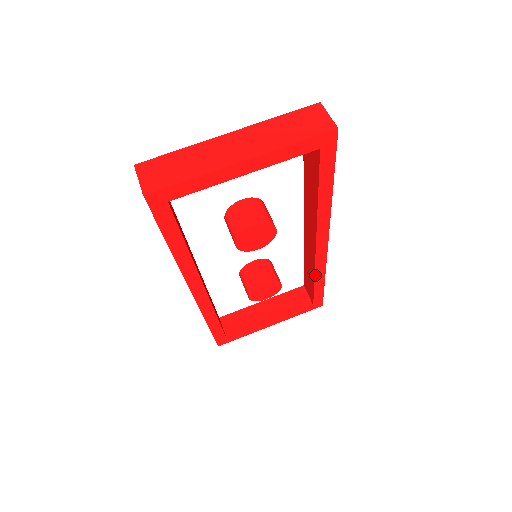
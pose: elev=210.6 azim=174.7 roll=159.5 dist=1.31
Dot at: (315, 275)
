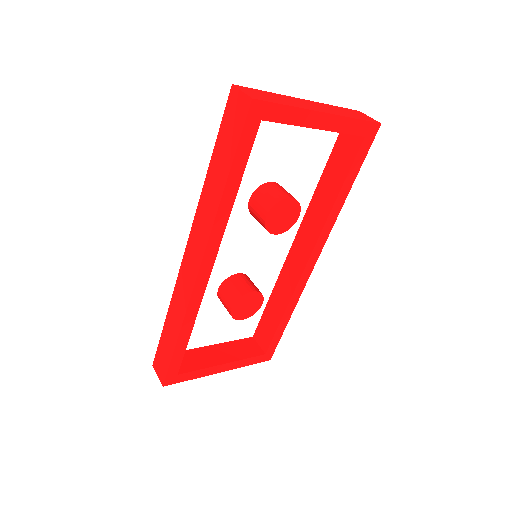
Dot at: (289, 304)
